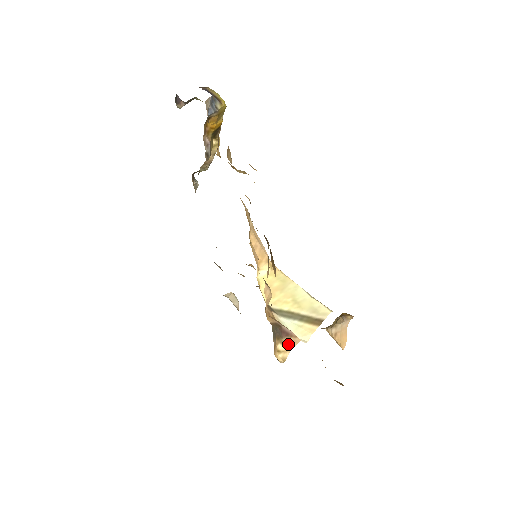
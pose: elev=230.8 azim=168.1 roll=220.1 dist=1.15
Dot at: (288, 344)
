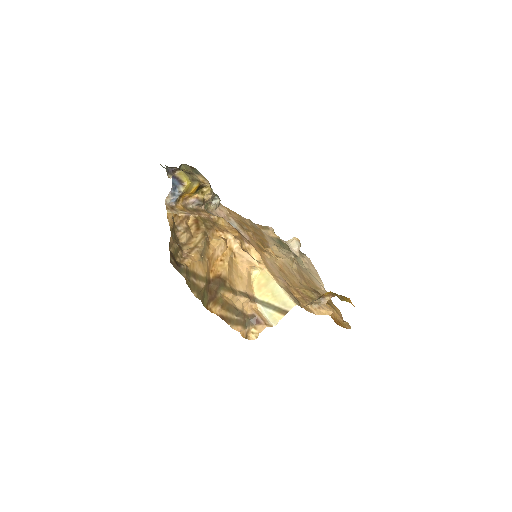
Dot at: (258, 329)
